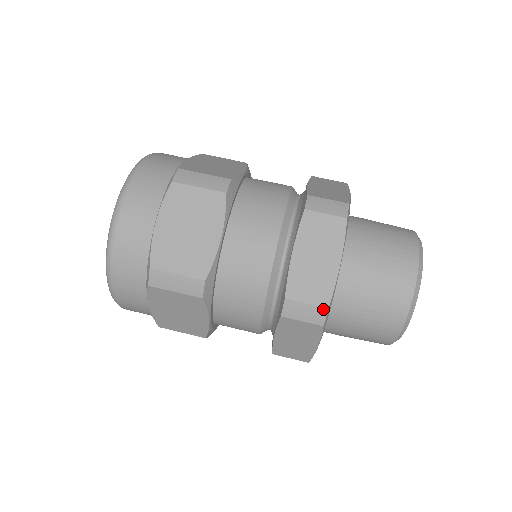
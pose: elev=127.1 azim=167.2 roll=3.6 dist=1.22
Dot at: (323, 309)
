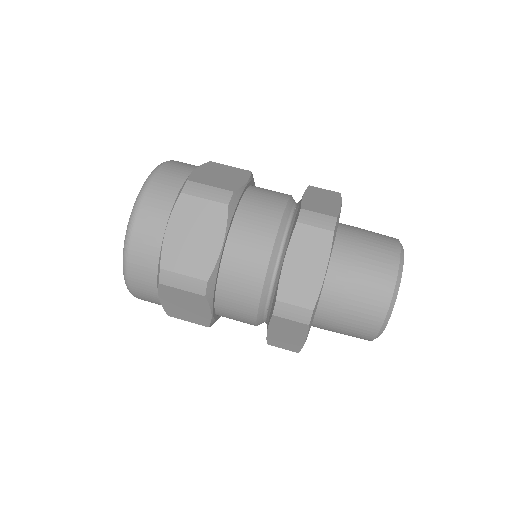
Dot at: (333, 218)
